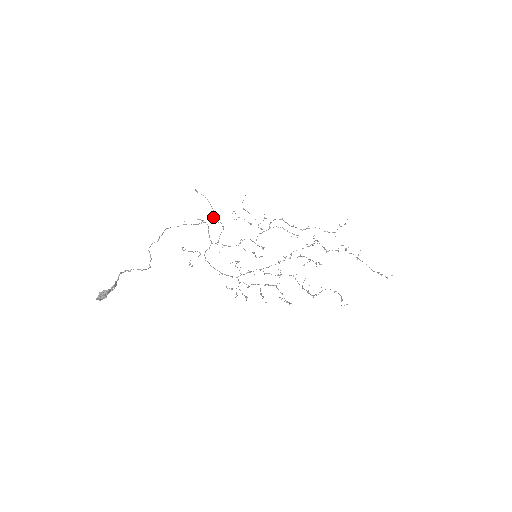
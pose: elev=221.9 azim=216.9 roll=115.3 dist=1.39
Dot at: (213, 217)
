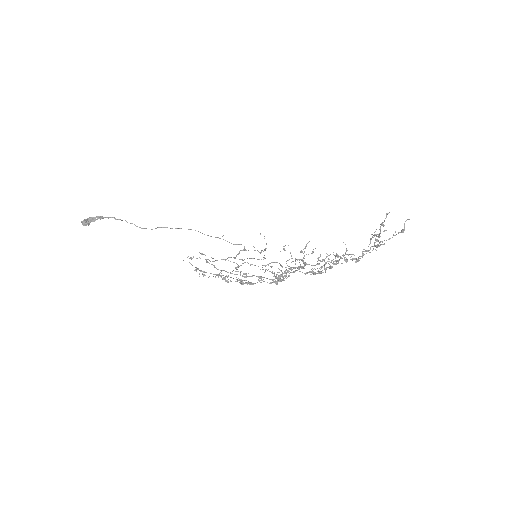
Dot at: (261, 251)
